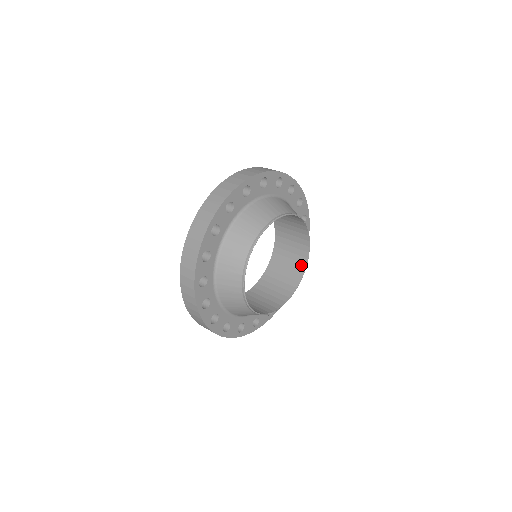
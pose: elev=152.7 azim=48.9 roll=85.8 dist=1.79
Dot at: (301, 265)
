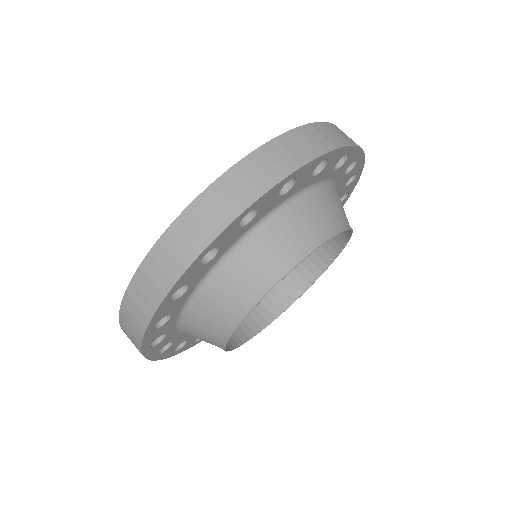
Dot at: occluded
